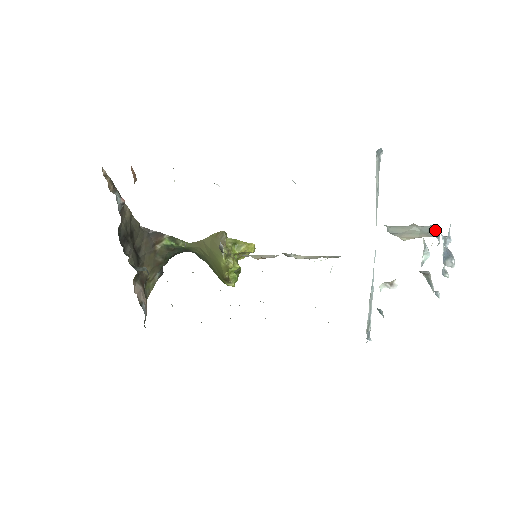
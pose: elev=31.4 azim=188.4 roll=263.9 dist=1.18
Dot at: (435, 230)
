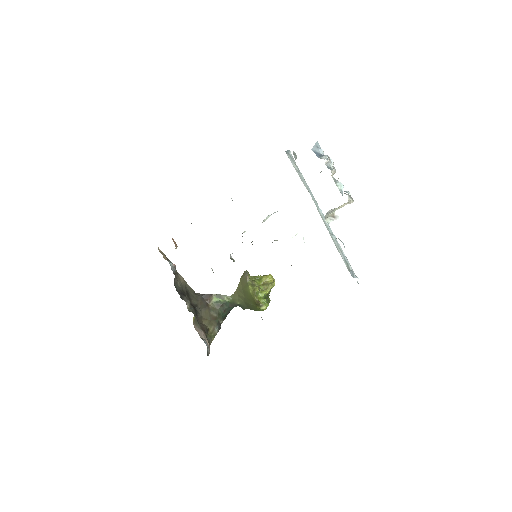
Dot at: occluded
